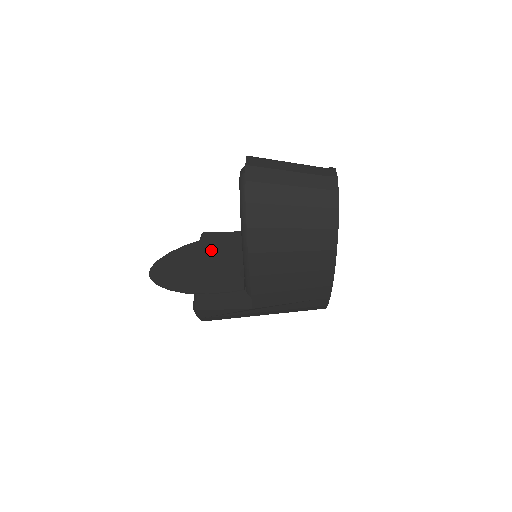
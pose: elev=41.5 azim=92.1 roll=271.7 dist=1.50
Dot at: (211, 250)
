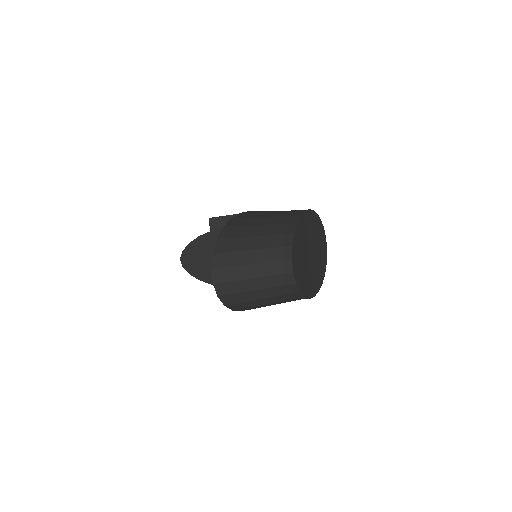
Dot at: occluded
